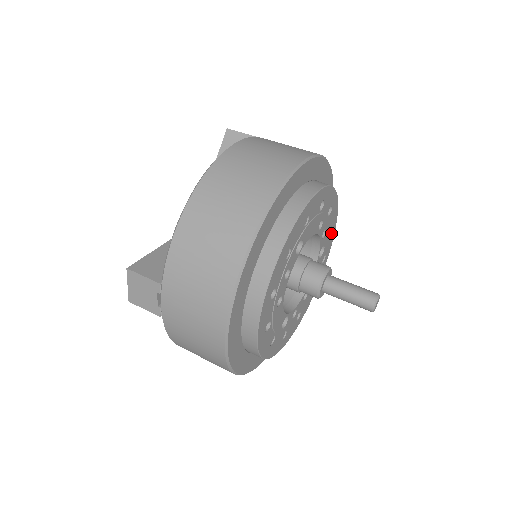
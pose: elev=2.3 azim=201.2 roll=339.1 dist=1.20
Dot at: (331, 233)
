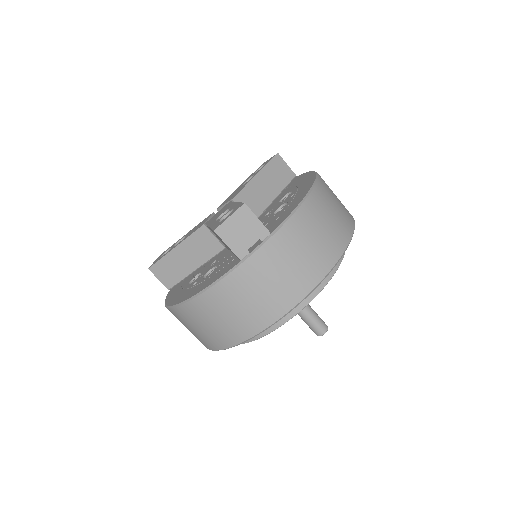
Dot at: occluded
